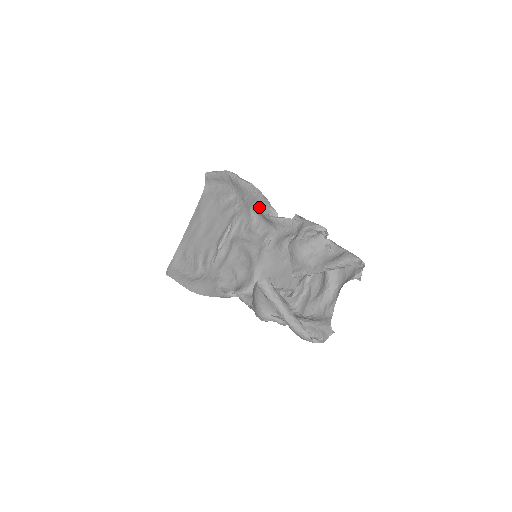
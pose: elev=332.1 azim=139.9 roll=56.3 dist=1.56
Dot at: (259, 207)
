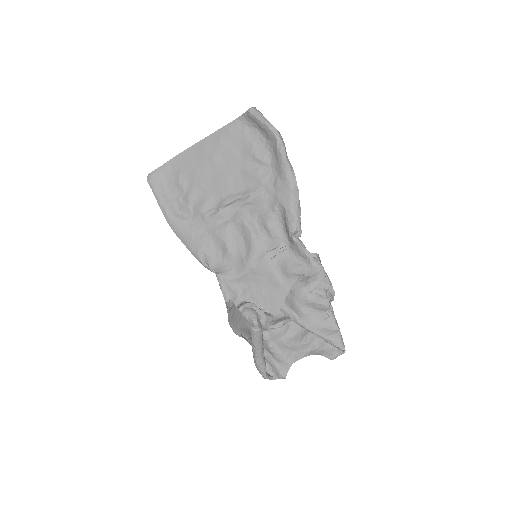
Dot at: (288, 215)
